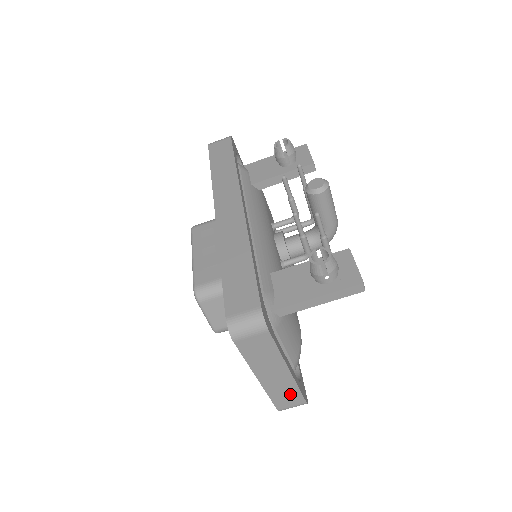
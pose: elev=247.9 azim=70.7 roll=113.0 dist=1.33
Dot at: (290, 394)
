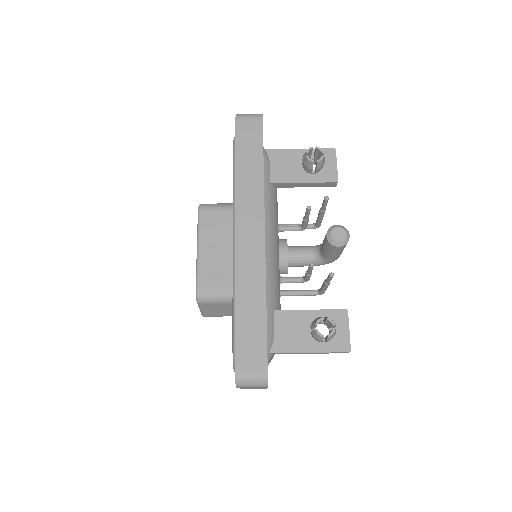
Dot at: occluded
